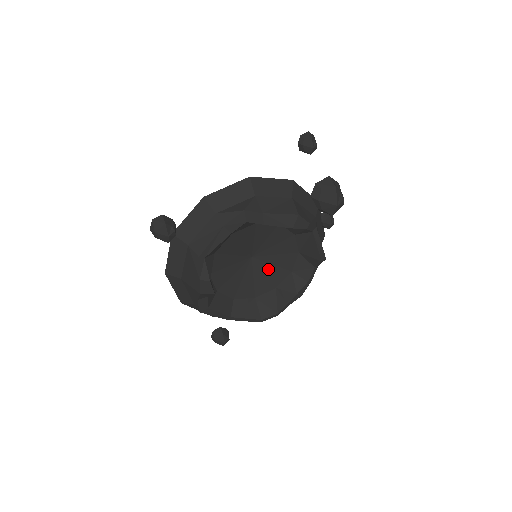
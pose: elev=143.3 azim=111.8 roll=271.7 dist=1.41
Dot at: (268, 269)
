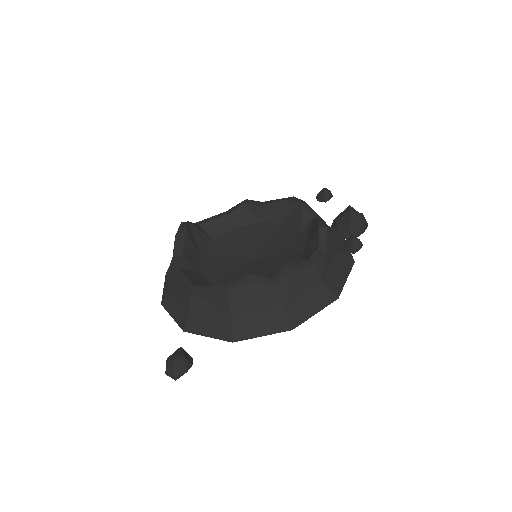
Dot at: (267, 269)
